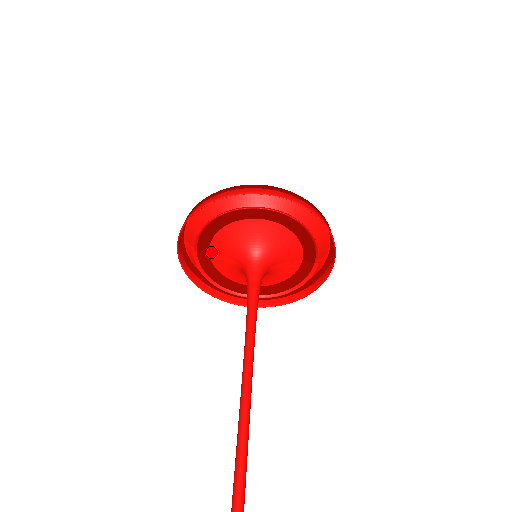
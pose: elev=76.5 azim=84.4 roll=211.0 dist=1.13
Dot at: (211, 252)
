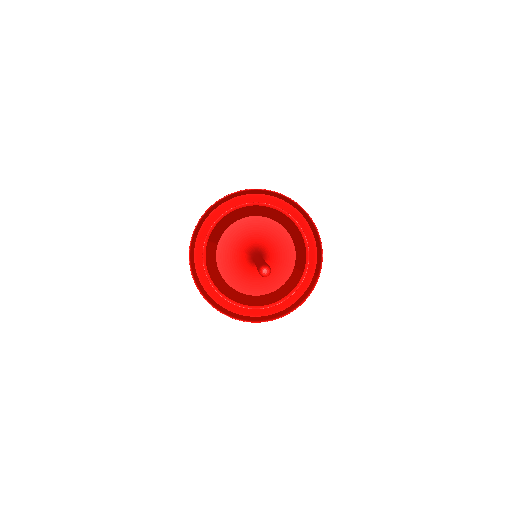
Dot at: (219, 245)
